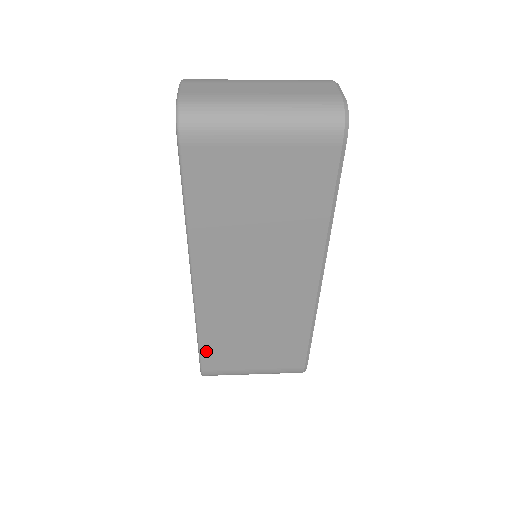
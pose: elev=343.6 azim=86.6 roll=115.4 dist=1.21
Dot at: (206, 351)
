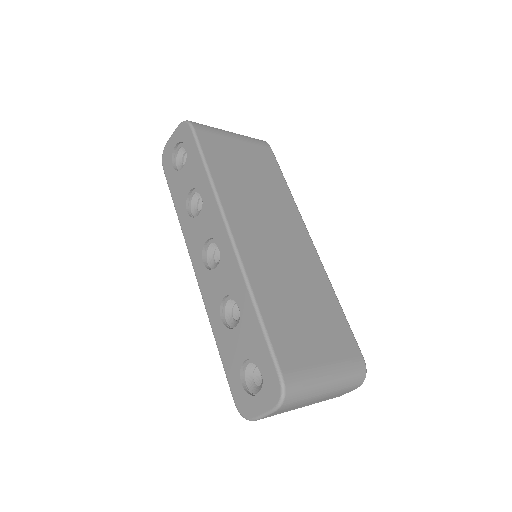
Dot at: (272, 332)
